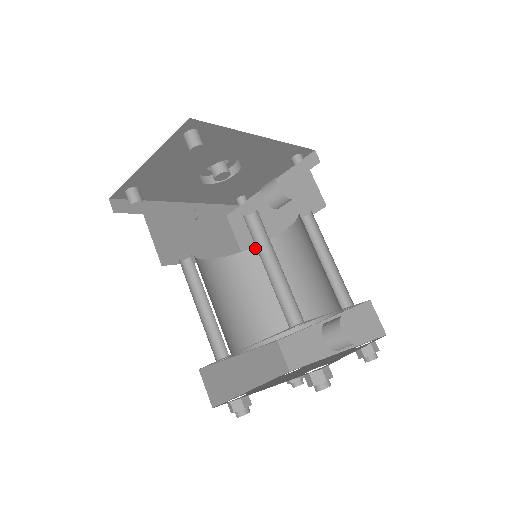
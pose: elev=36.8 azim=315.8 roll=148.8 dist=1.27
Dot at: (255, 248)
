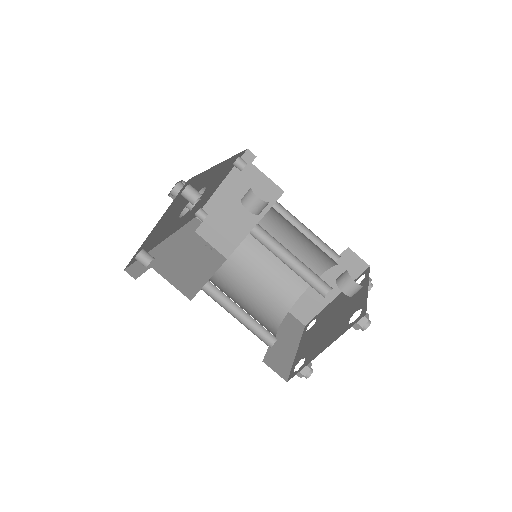
Dot at: (238, 248)
